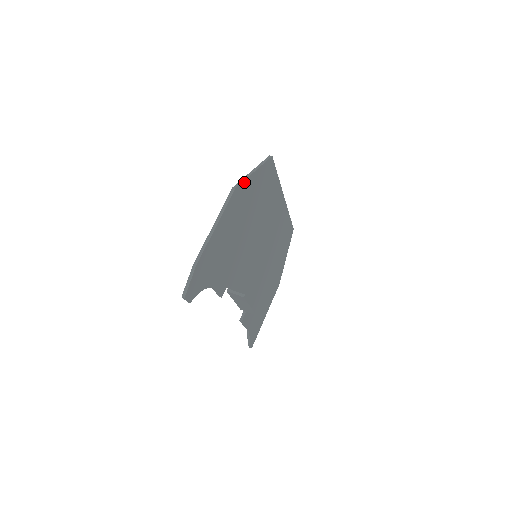
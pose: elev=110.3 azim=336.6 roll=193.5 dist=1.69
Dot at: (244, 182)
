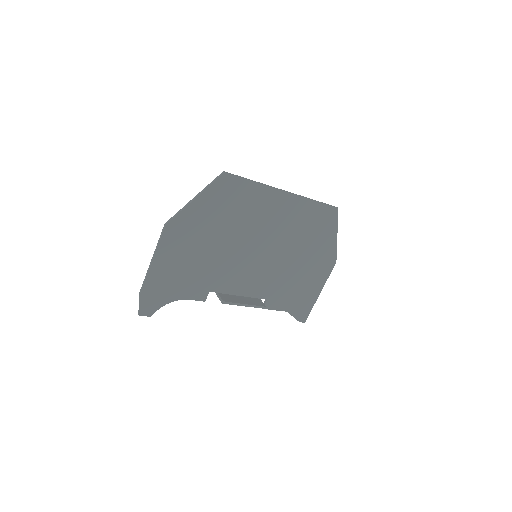
Dot at: (180, 214)
